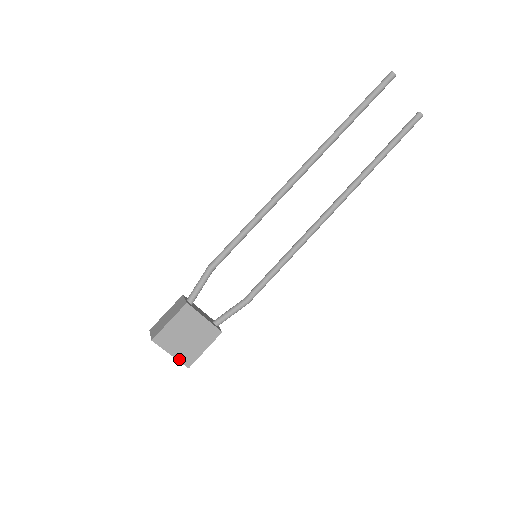
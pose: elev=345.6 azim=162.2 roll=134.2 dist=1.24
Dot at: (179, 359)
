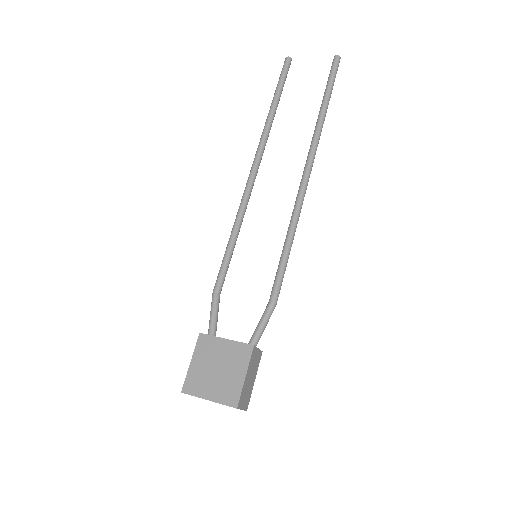
Dot at: (220, 402)
